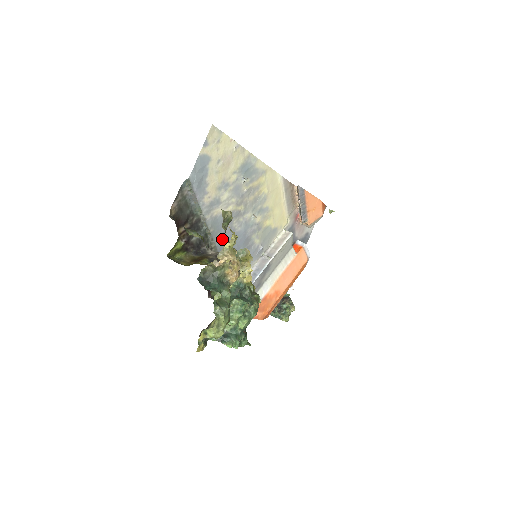
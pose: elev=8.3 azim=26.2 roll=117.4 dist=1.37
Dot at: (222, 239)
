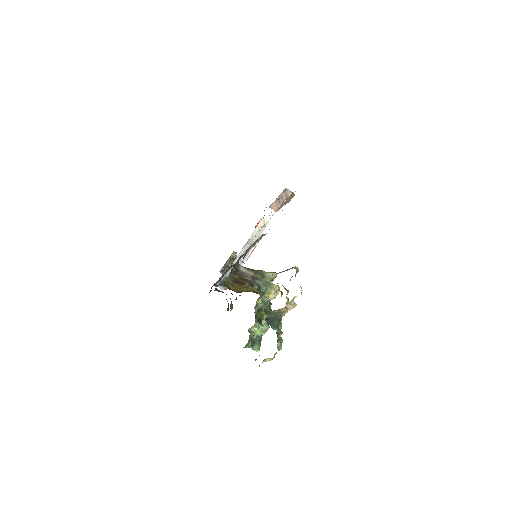
Dot at: occluded
